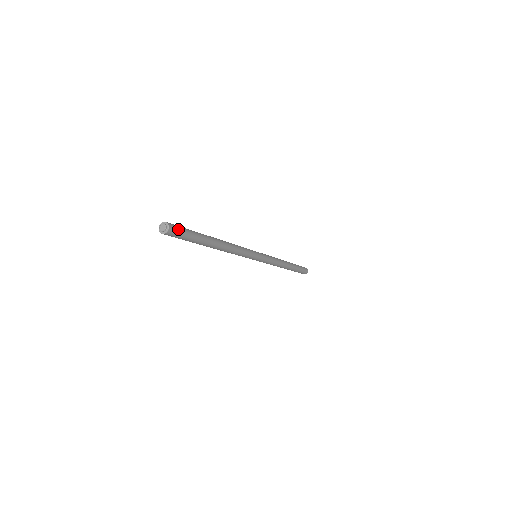
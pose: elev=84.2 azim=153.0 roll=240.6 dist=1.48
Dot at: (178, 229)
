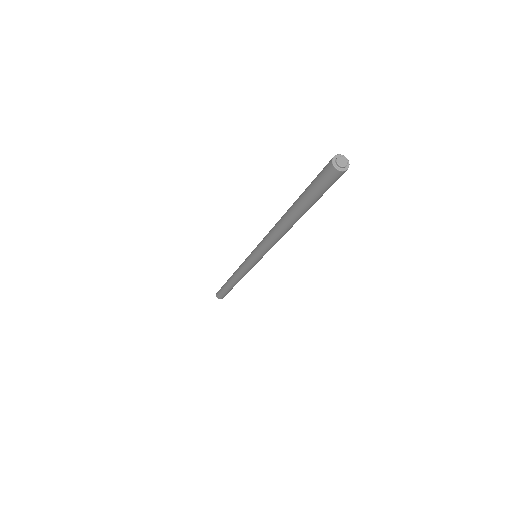
Dot at: (338, 177)
